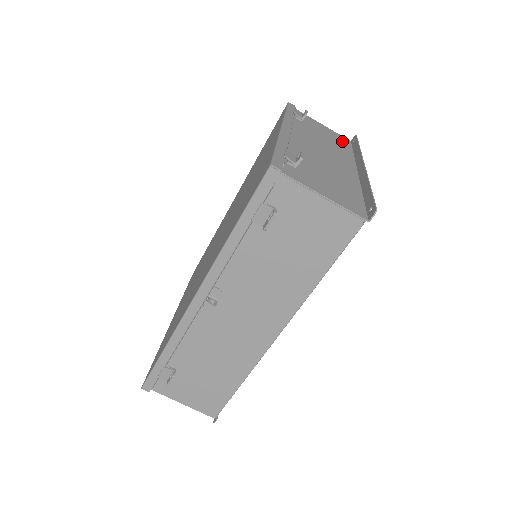
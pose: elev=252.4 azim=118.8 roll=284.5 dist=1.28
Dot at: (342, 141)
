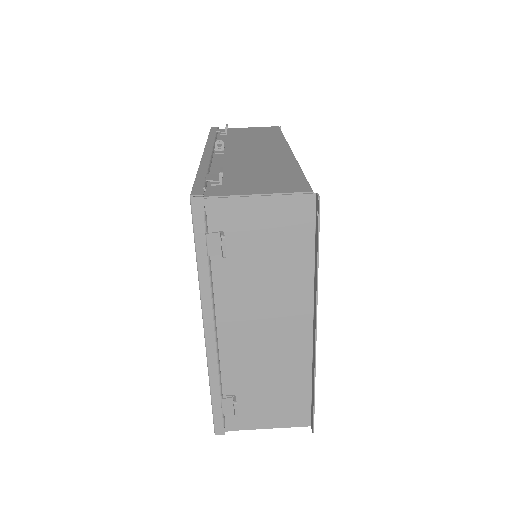
Dot at: occluded
